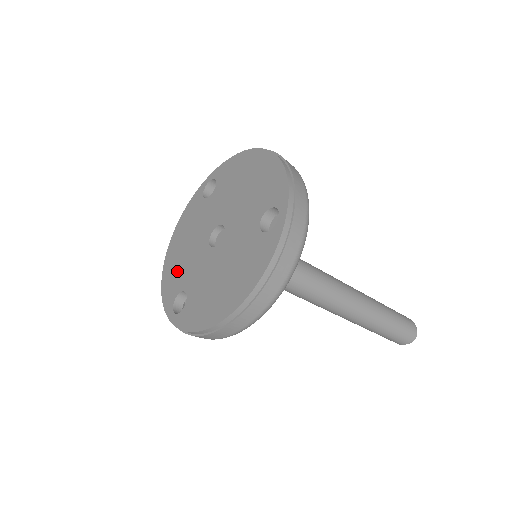
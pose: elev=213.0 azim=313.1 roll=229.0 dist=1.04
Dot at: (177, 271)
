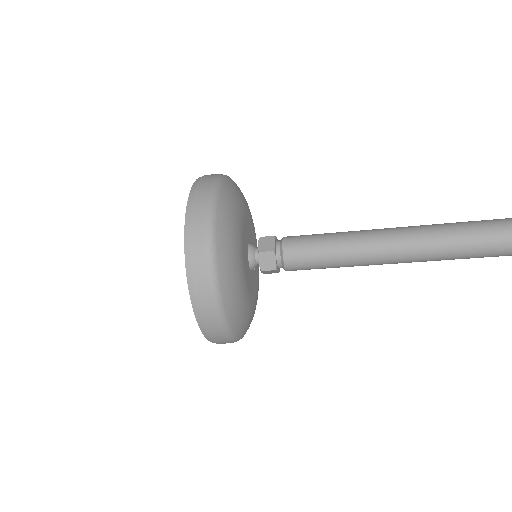
Dot at: occluded
